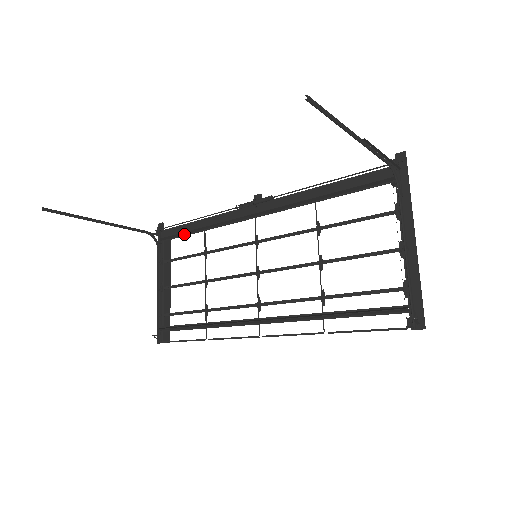
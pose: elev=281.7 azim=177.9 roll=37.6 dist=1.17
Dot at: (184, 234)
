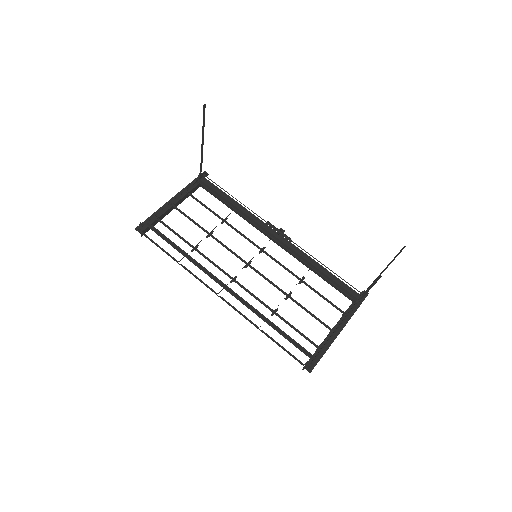
Dot at: (219, 196)
